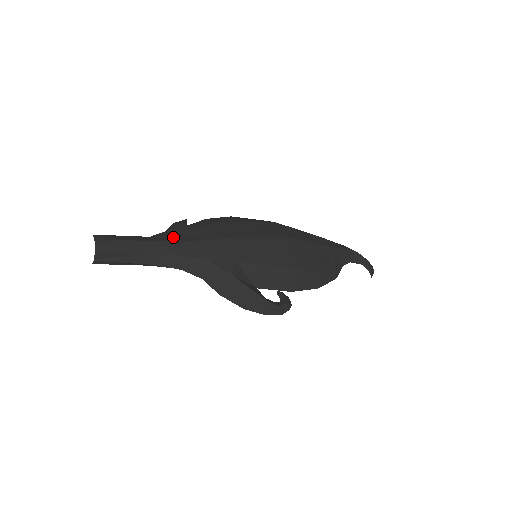
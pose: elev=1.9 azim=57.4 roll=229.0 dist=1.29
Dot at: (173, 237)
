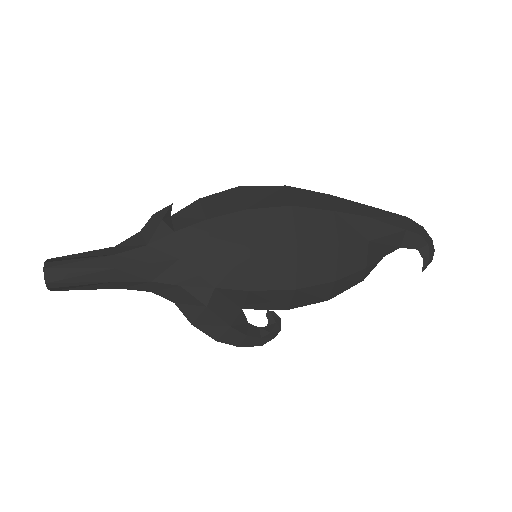
Dot at: (141, 255)
